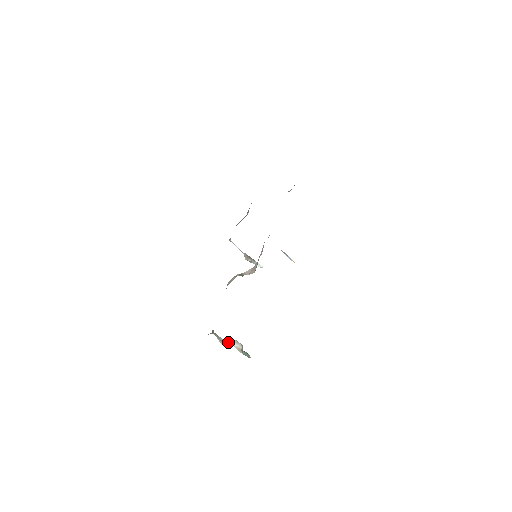
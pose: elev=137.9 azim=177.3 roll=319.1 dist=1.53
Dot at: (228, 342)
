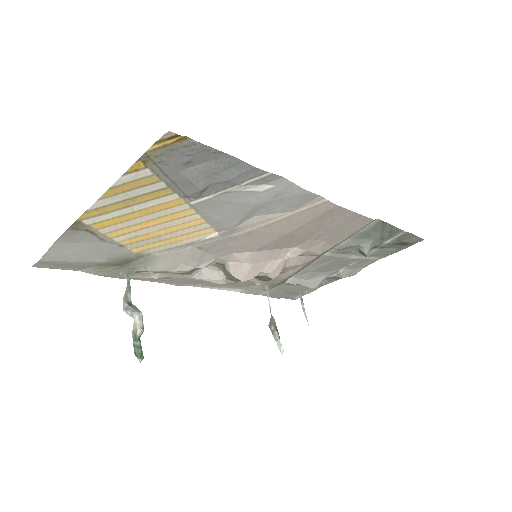
Dot at: (132, 307)
